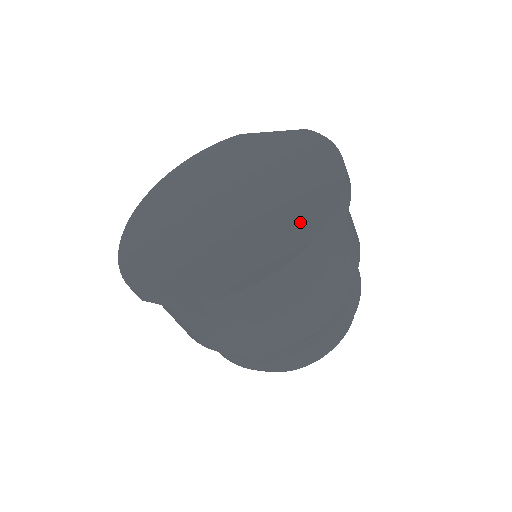
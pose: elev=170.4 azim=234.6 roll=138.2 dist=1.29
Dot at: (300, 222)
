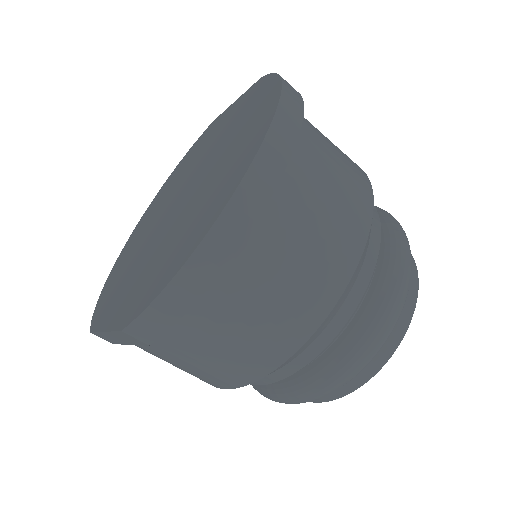
Dot at: (223, 187)
